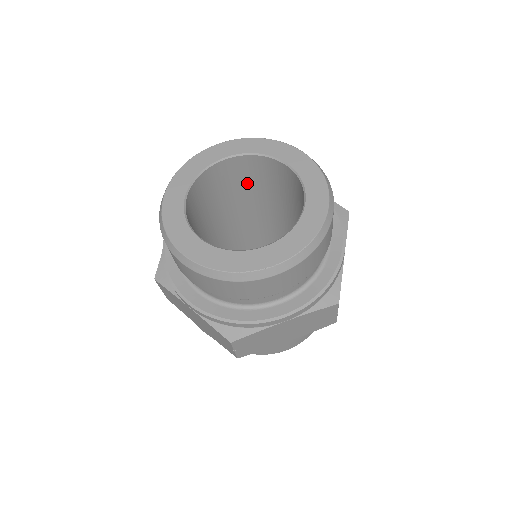
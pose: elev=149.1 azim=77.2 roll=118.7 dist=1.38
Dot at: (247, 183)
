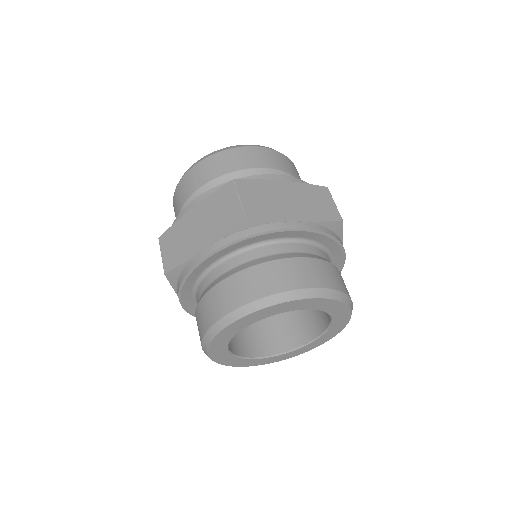
Dot at: occluded
